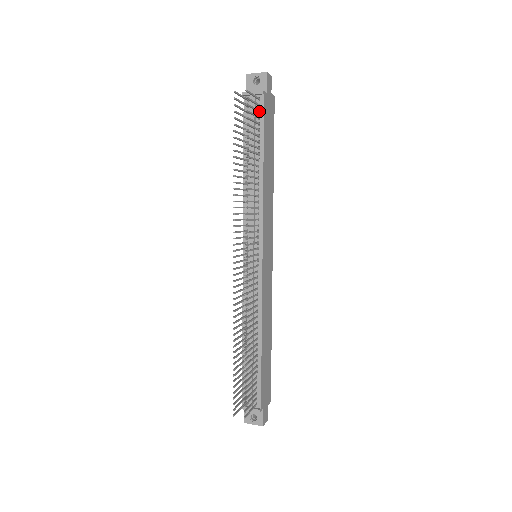
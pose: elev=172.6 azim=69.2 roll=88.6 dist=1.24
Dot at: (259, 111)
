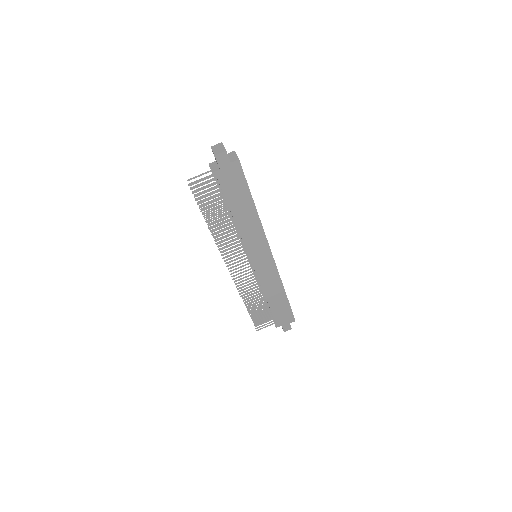
Dot at: (218, 183)
